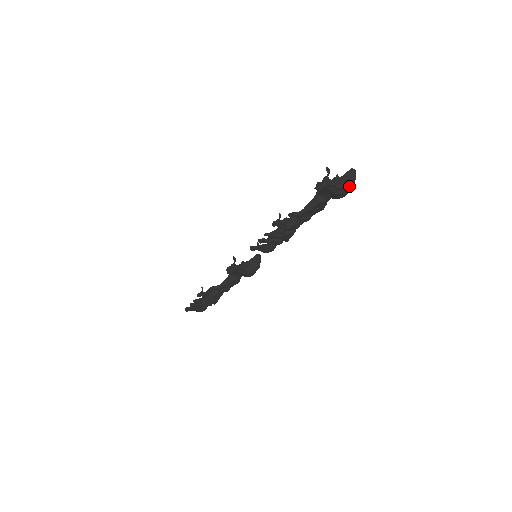
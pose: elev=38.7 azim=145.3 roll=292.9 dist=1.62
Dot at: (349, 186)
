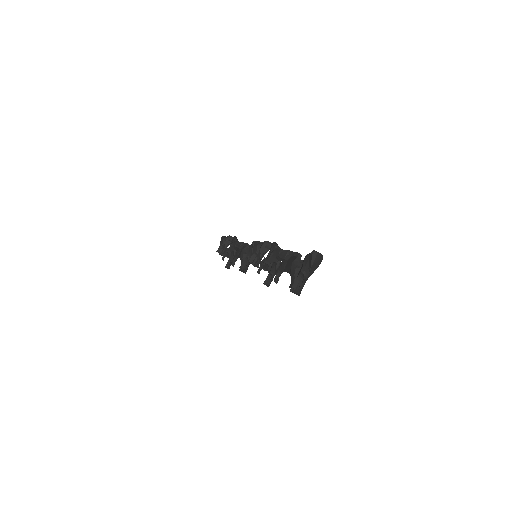
Dot at: (319, 264)
